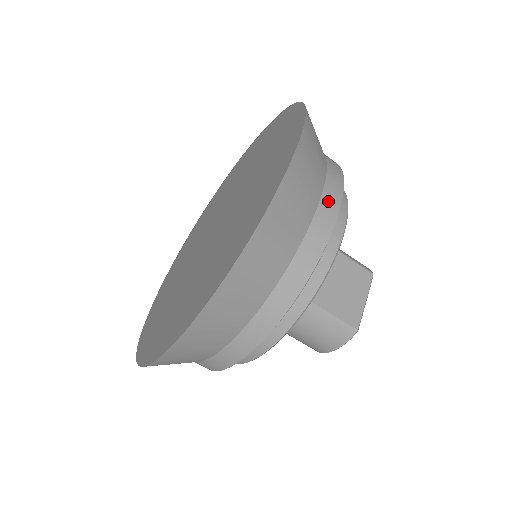
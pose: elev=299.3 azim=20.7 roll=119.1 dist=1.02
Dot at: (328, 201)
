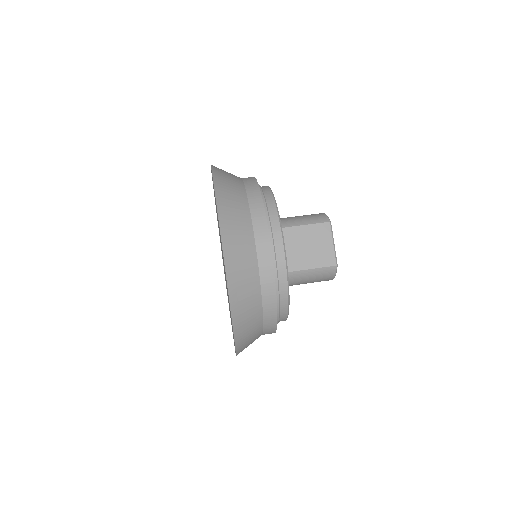
Dot at: (260, 238)
